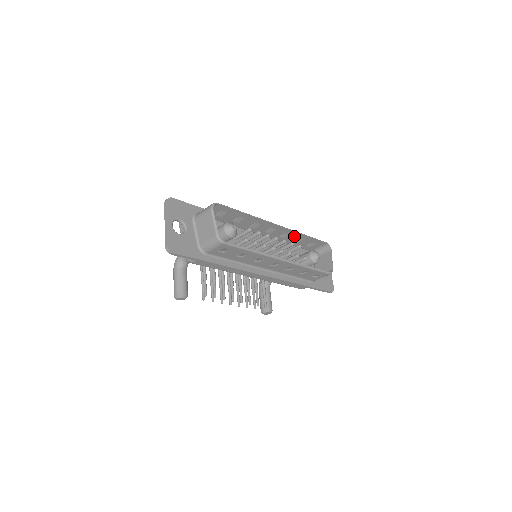
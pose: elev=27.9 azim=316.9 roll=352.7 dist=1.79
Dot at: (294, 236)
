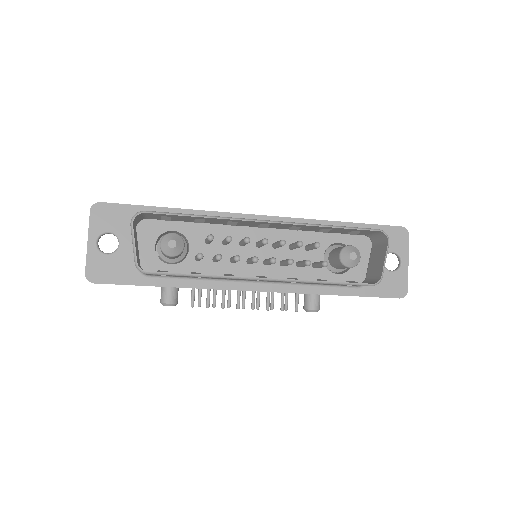
Dot at: (311, 227)
